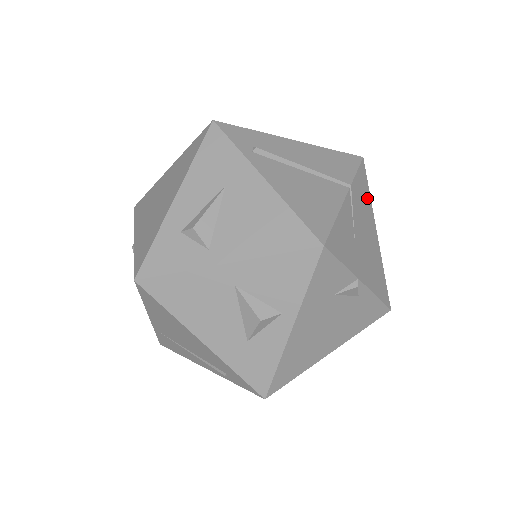
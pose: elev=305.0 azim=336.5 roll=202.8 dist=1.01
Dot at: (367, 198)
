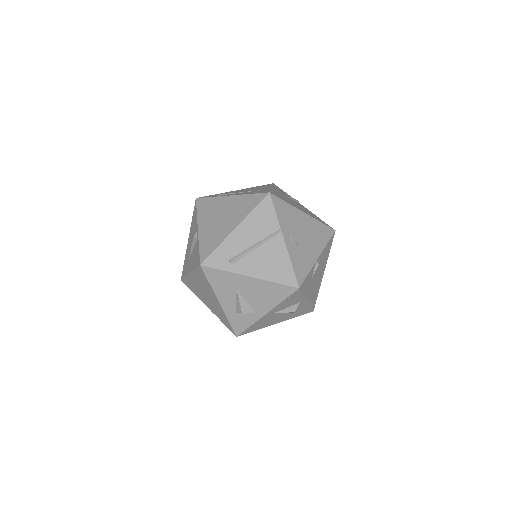
Dot at: (288, 209)
